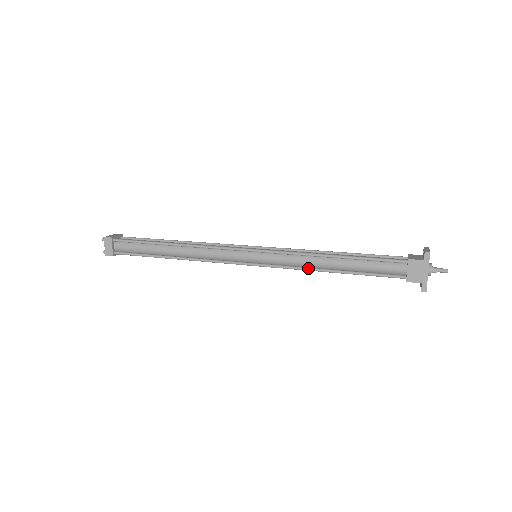
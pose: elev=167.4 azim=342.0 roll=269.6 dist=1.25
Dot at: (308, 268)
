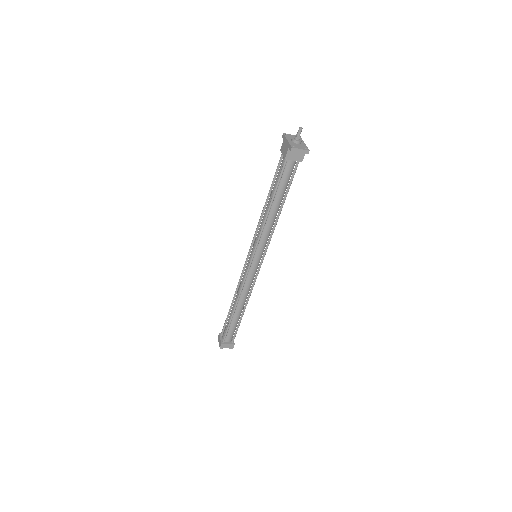
Dot at: (263, 223)
